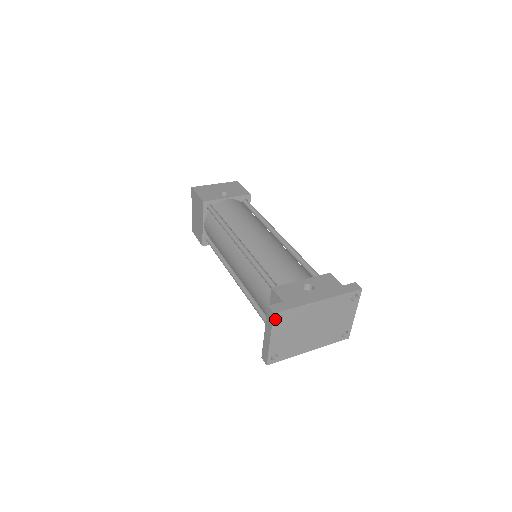
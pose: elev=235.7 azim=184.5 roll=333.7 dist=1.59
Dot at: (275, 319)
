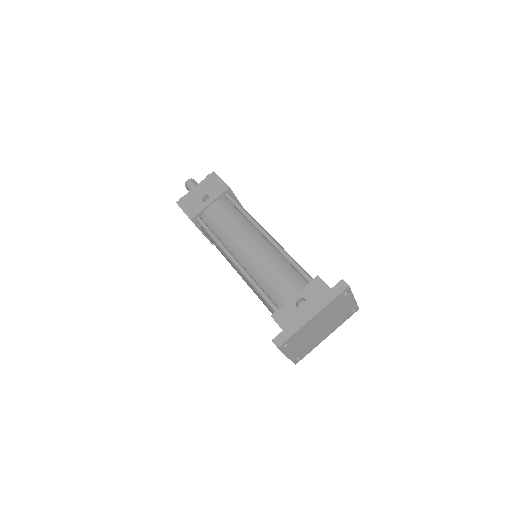
Dot at: (282, 348)
